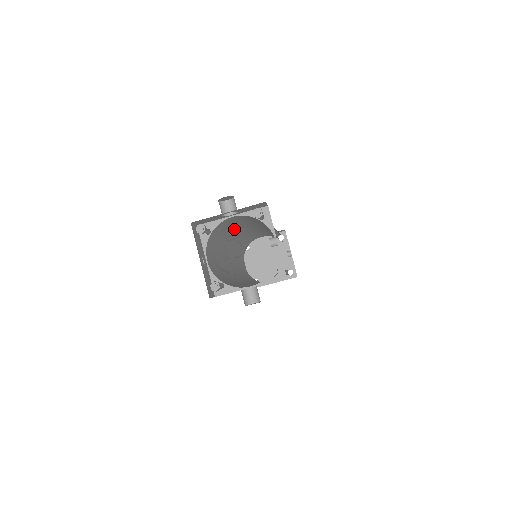
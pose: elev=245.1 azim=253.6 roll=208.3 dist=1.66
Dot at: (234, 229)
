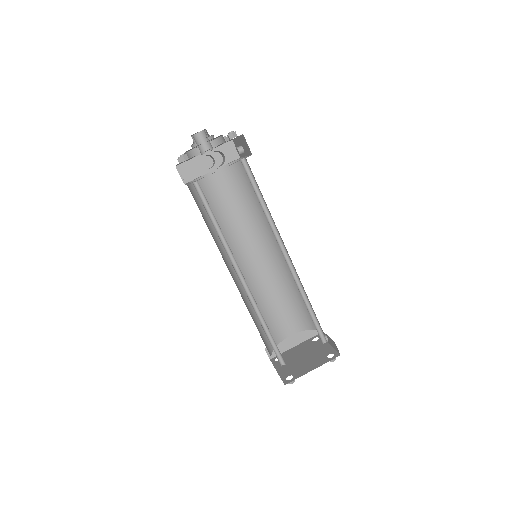
Dot at: (229, 230)
